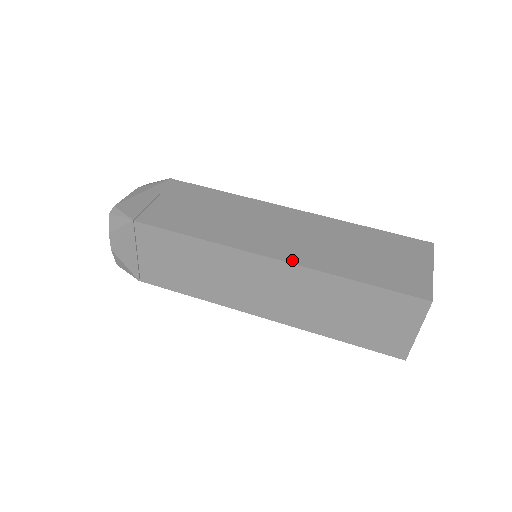
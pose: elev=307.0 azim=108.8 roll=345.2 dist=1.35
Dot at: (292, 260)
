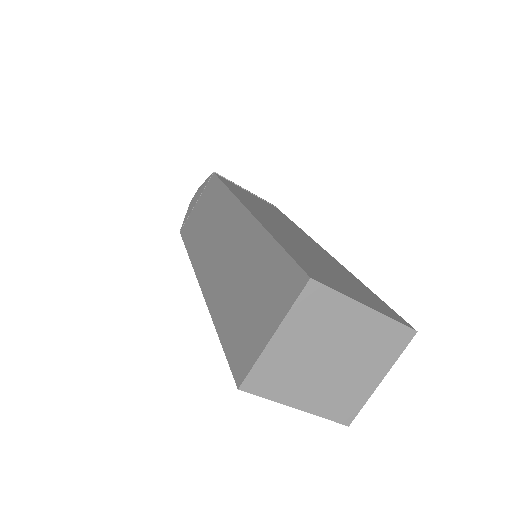
Dot at: (256, 215)
